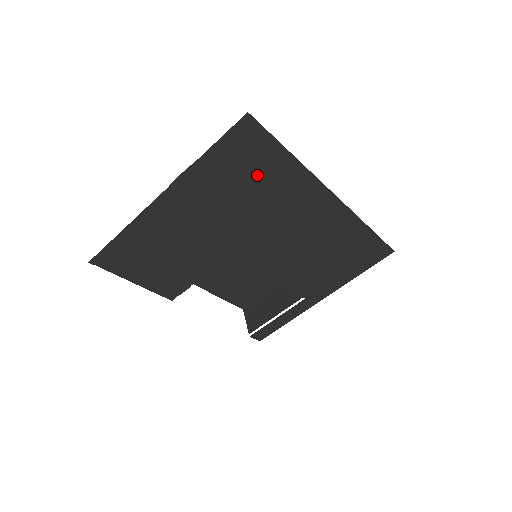
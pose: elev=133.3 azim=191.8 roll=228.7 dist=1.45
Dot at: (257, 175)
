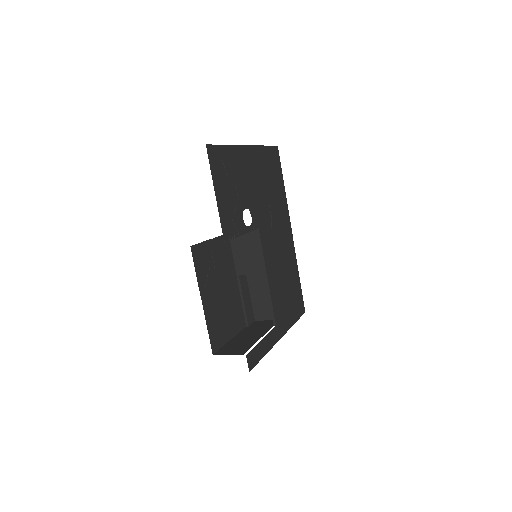
Dot at: (275, 182)
